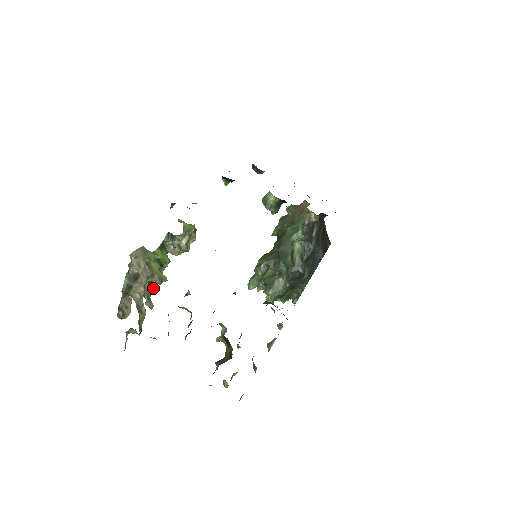
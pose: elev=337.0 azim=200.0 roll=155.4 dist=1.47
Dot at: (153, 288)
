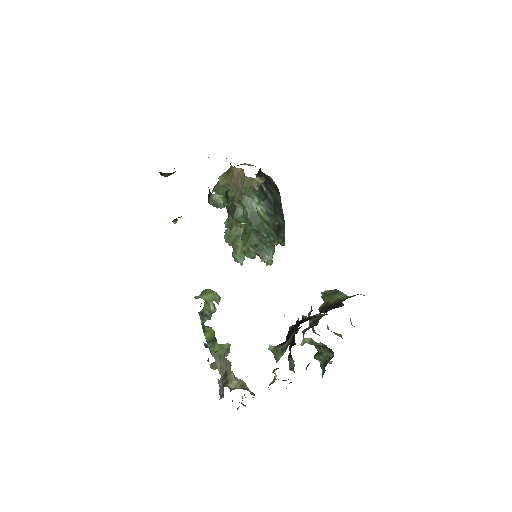
Dot at: occluded
